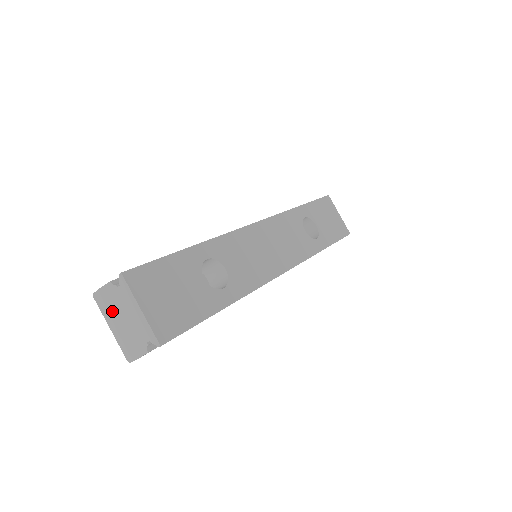
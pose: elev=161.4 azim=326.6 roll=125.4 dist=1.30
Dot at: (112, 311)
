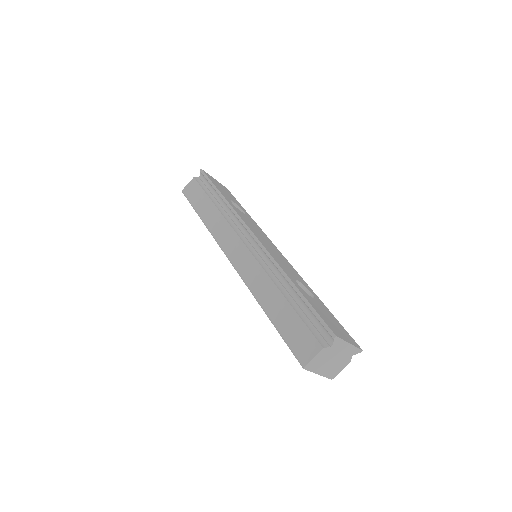
Dot at: (322, 363)
